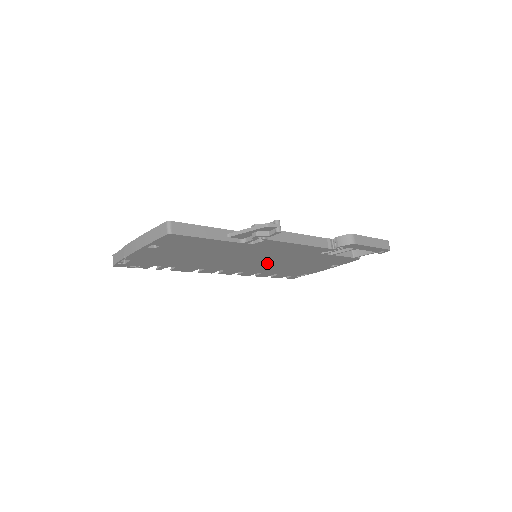
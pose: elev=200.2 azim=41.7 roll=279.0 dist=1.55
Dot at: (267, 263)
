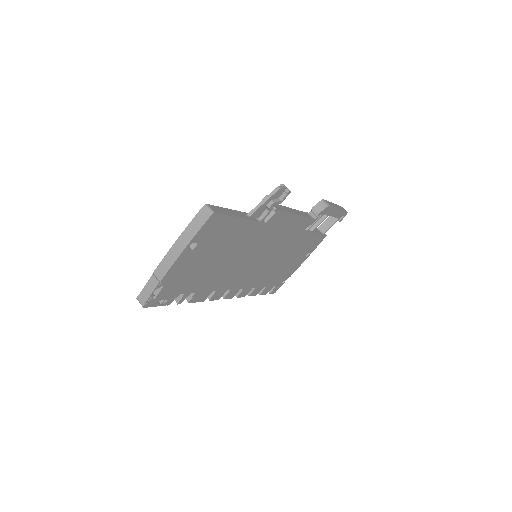
Dot at: (265, 263)
